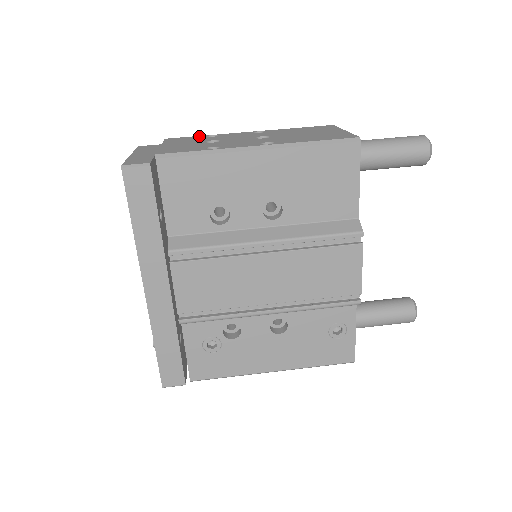
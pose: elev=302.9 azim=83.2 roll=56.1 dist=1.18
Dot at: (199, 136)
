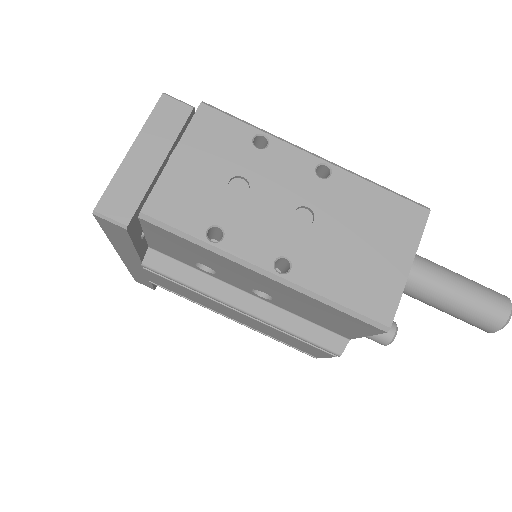
Dot at: (245, 128)
